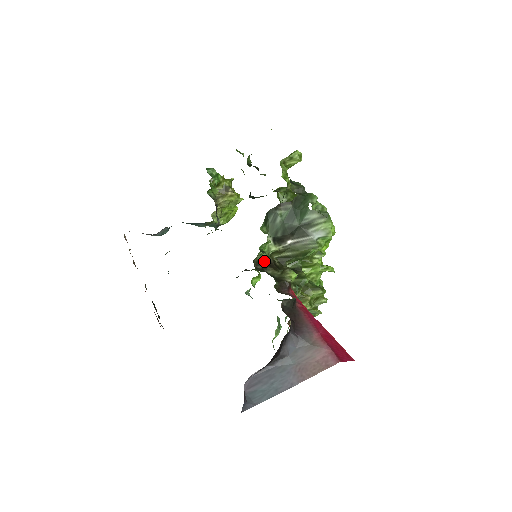
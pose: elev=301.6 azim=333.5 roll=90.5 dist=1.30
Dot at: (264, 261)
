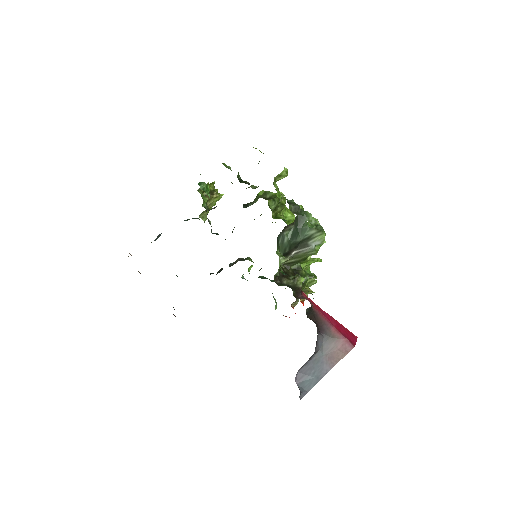
Dot at: (279, 274)
